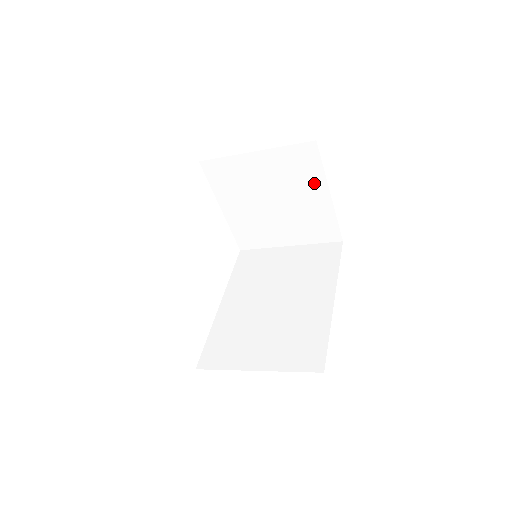
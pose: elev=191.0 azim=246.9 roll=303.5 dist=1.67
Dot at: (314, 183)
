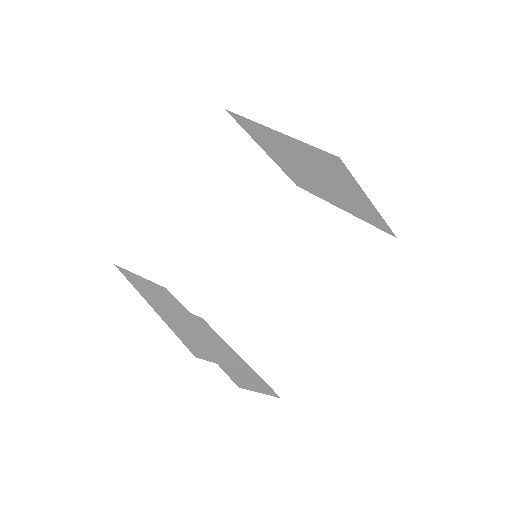
Dot at: (350, 186)
